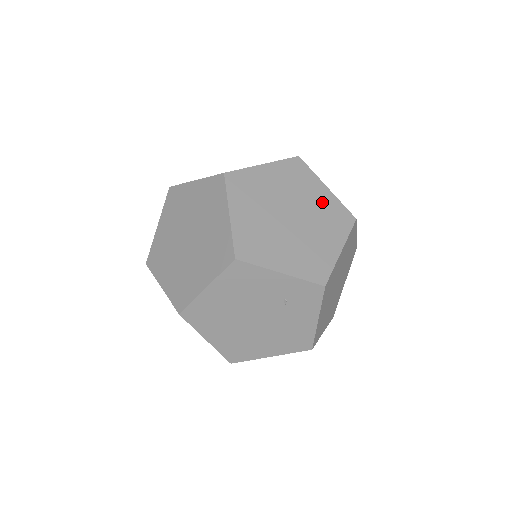
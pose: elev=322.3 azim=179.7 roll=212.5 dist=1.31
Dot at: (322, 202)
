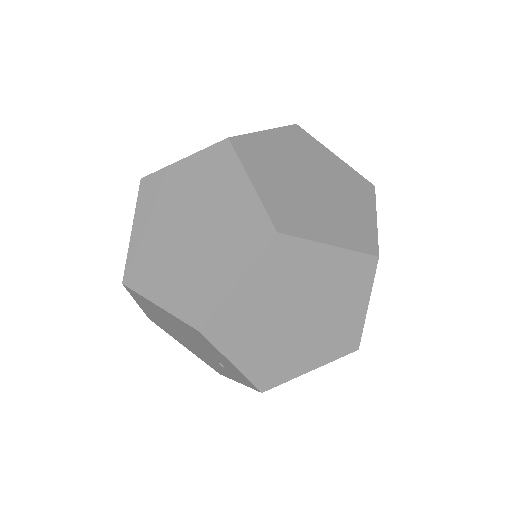
Dot at: (337, 169)
